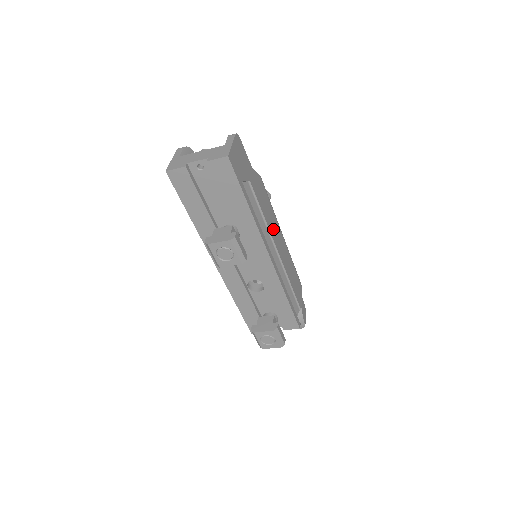
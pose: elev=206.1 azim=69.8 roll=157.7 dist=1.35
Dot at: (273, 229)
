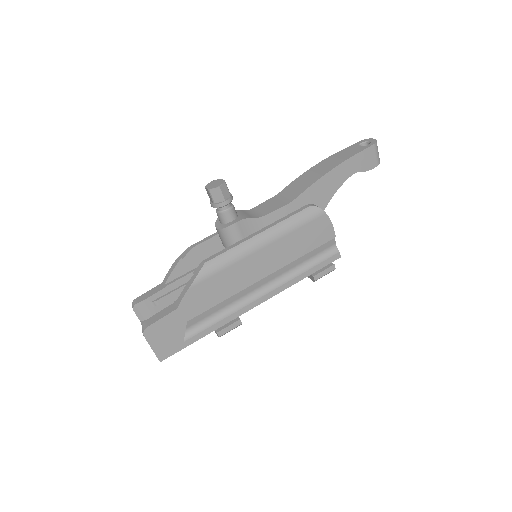
Dot at: (242, 279)
